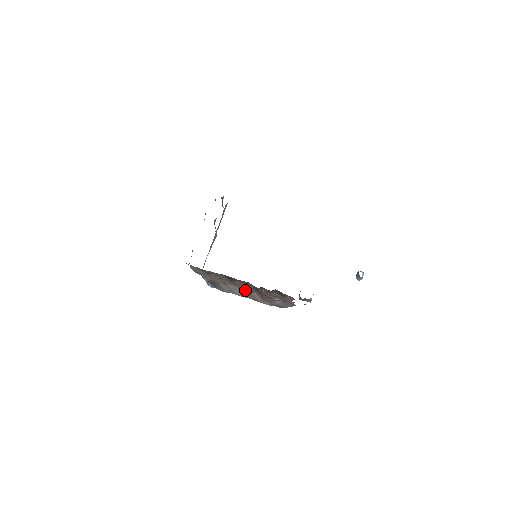
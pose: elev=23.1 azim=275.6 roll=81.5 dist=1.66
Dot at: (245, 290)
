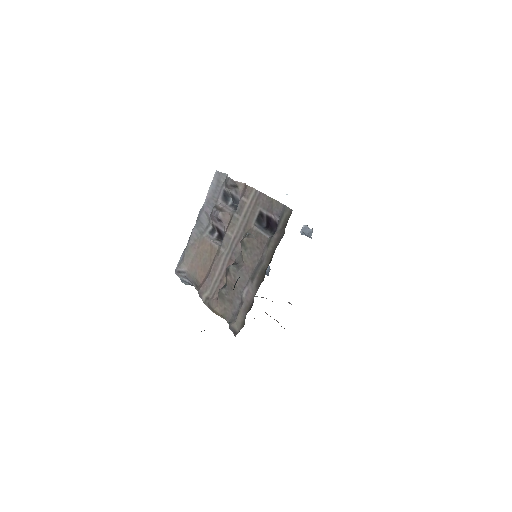
Dot at: occluded
